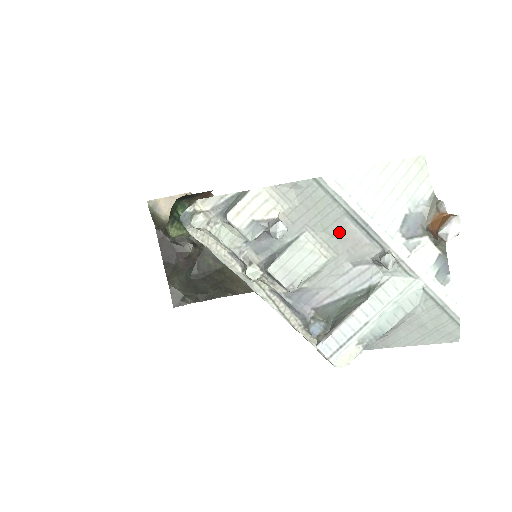
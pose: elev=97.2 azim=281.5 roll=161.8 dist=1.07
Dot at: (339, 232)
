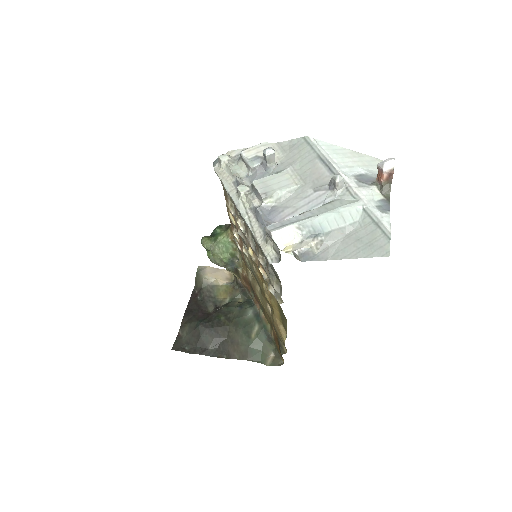
Dot at: (310, 169)
